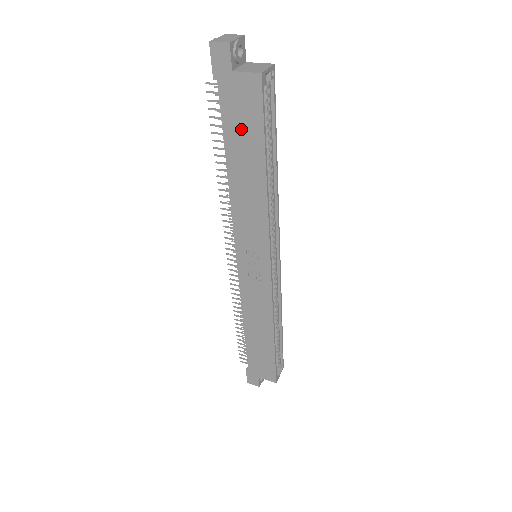
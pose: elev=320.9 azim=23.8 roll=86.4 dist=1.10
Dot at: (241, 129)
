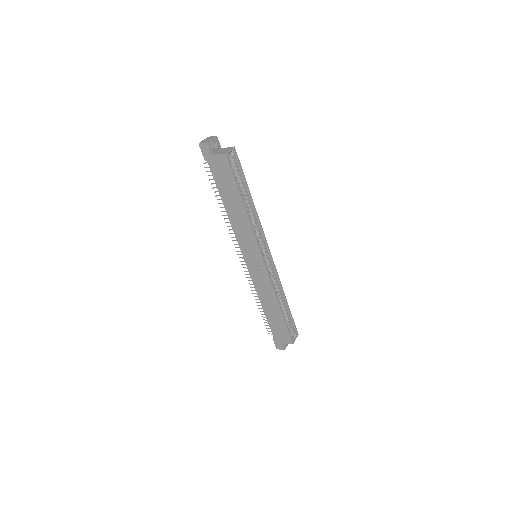
Dot at: (225, 183)
